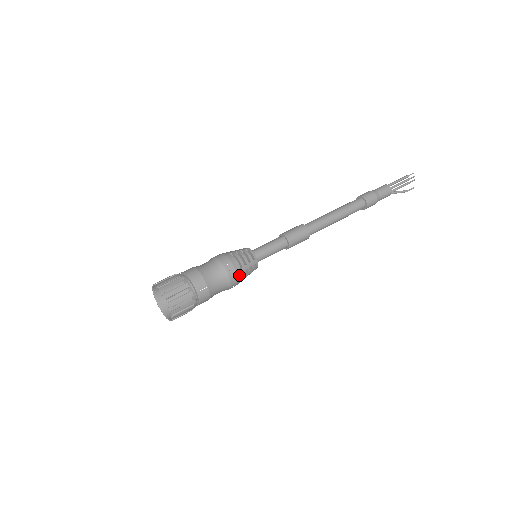
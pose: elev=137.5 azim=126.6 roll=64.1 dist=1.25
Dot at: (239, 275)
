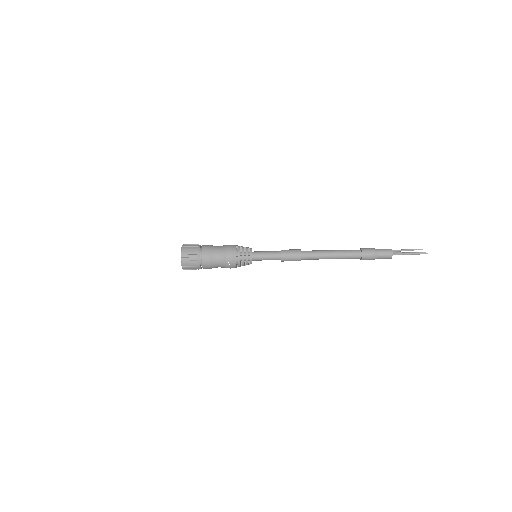
Dot at: occluded
